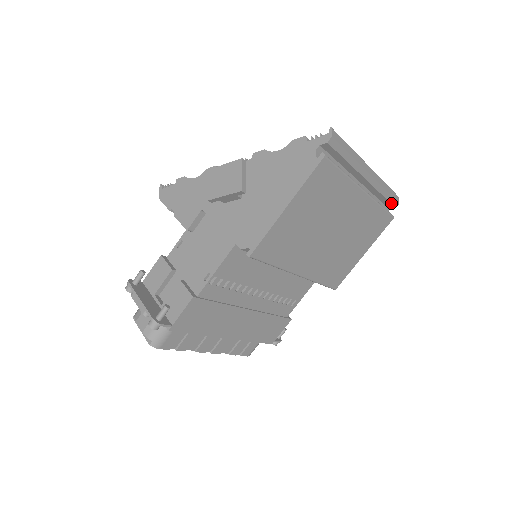
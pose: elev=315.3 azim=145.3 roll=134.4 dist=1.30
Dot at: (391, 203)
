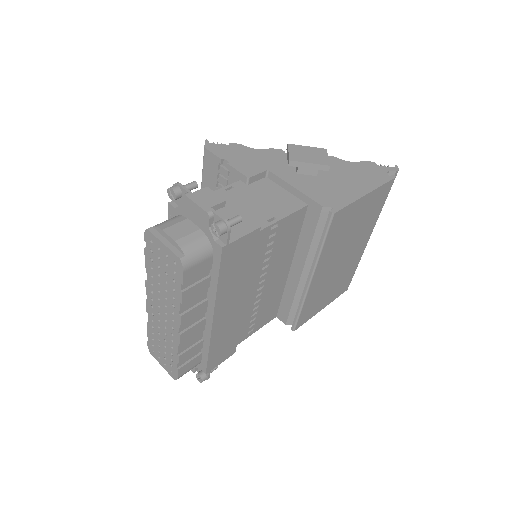
Dot at: occluded
